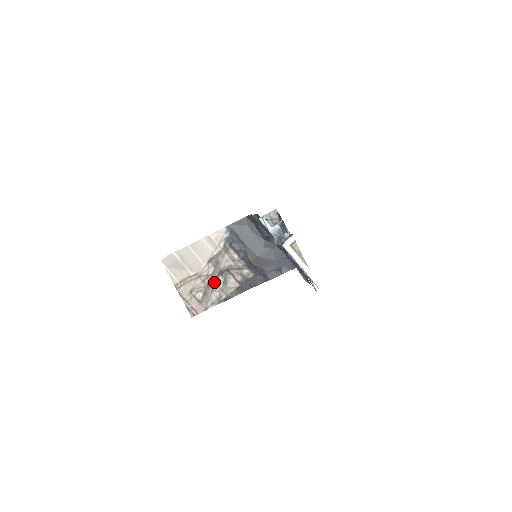
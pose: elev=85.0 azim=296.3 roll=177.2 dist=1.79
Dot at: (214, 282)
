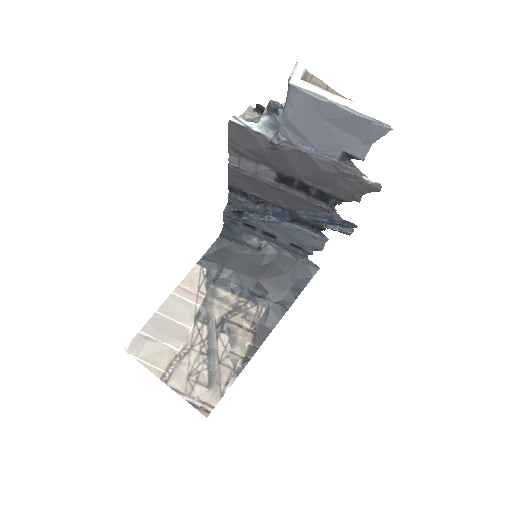
Dot at: (216, 347)
